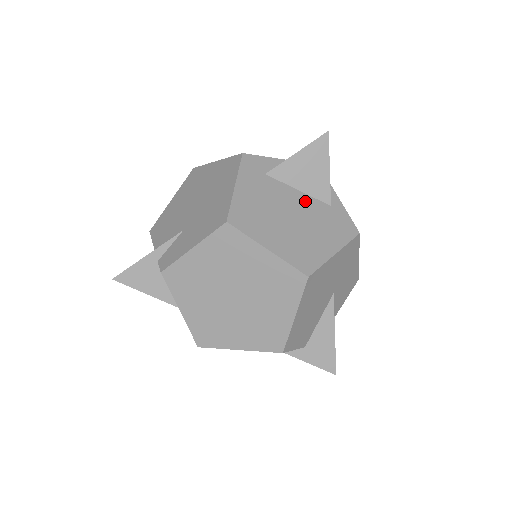
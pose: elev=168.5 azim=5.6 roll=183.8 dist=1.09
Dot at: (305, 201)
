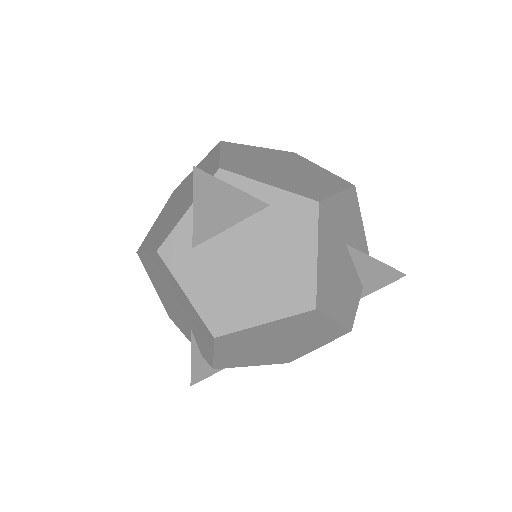
Dot at: (246, 232)
